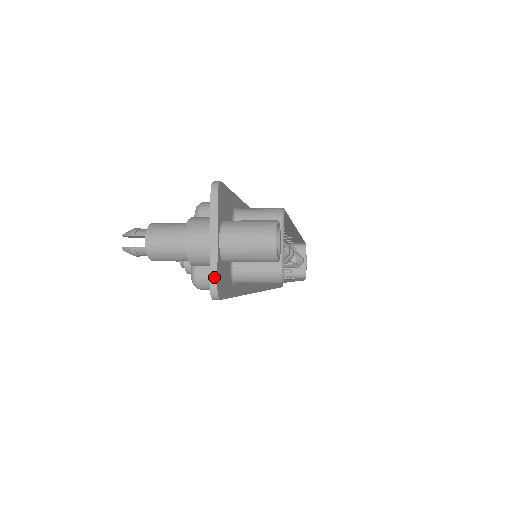
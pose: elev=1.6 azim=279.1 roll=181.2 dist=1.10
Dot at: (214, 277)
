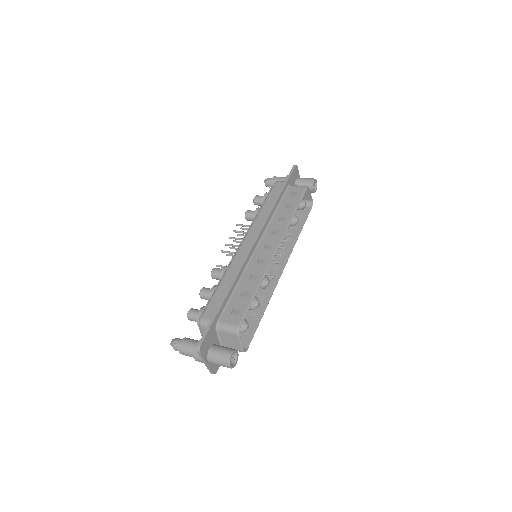
Dot at: (210, 372)
